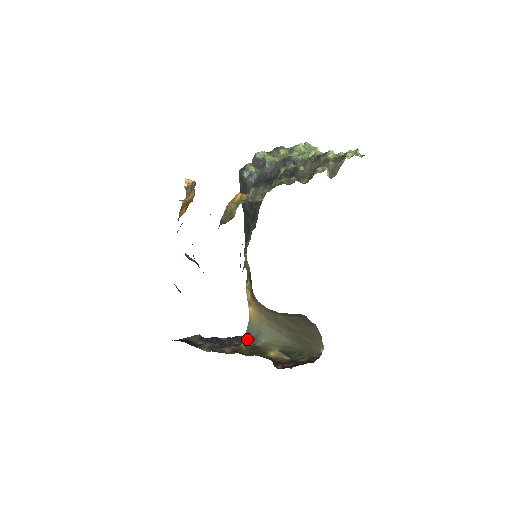
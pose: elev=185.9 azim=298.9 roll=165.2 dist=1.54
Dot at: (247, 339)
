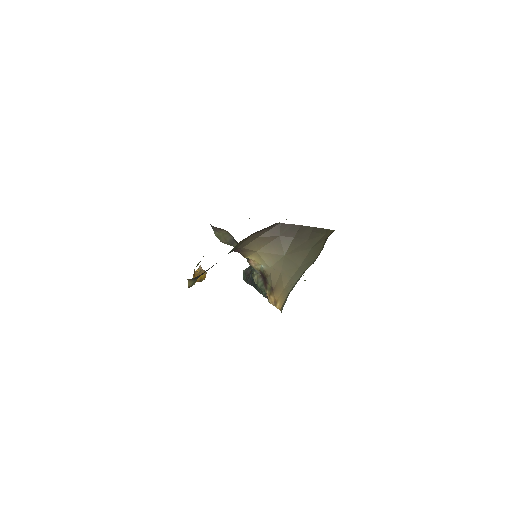
Dot at: occluded
